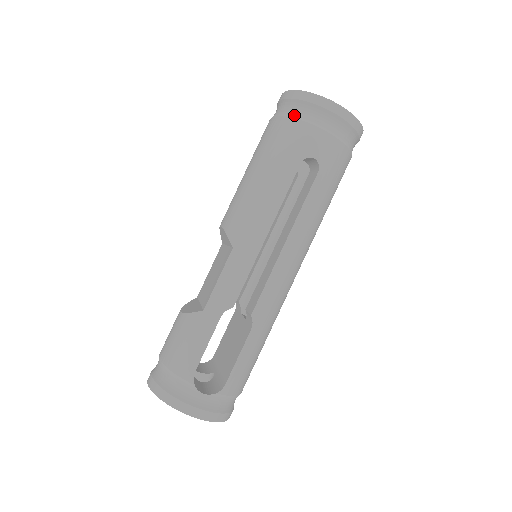
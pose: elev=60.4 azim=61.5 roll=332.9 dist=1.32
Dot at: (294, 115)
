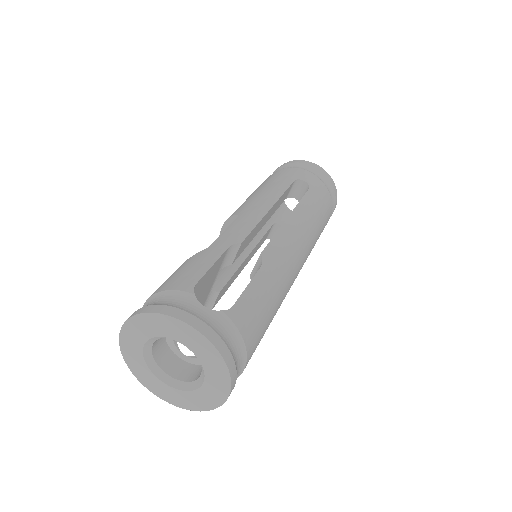
Dot at: occluded
